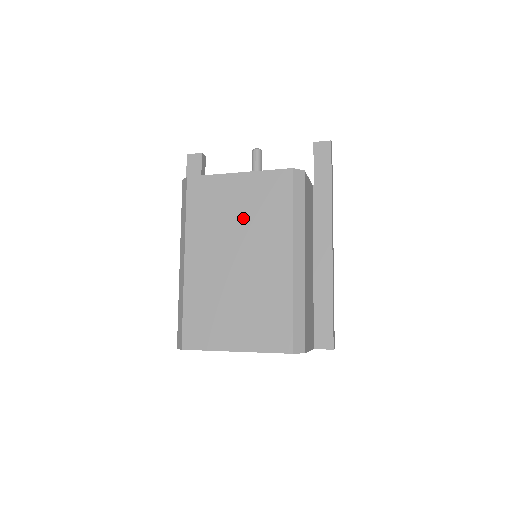
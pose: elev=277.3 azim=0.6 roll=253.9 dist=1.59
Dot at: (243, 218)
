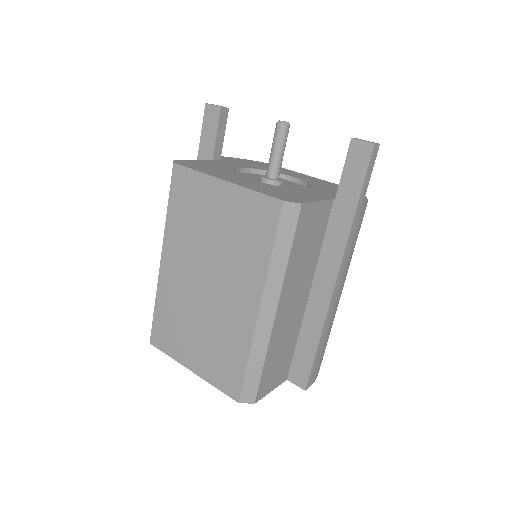
Dot at: (219, 239)
